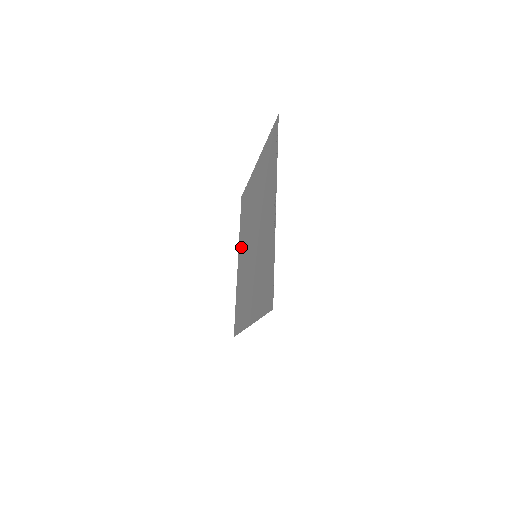
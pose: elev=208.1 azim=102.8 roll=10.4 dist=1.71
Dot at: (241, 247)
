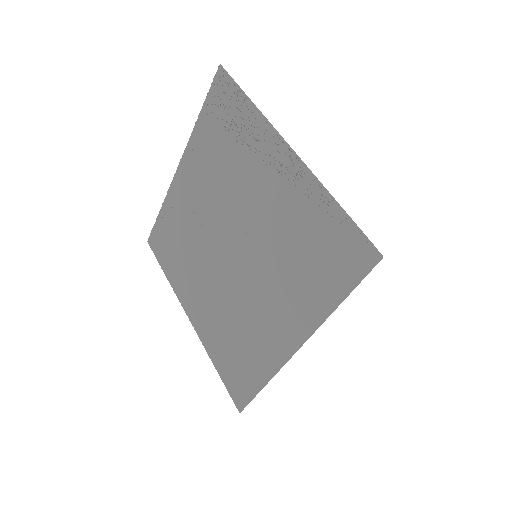
Dot at: (189, 291)
